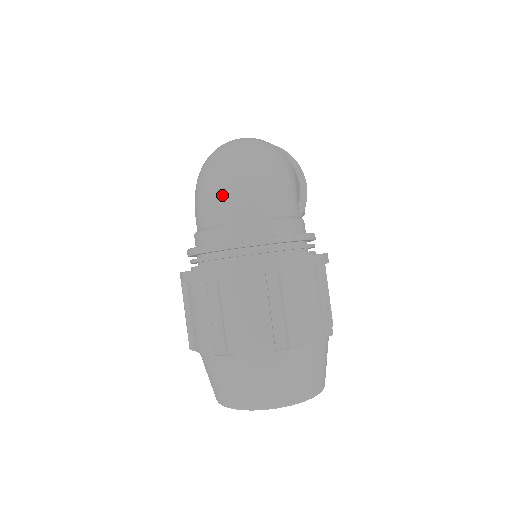
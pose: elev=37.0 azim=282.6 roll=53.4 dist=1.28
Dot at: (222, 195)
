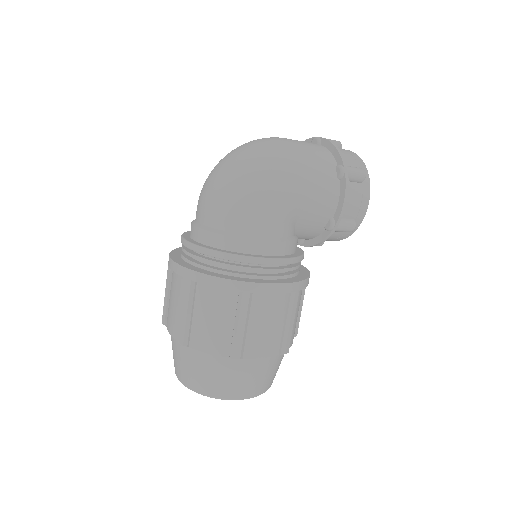
Dot at: (200, 195)
